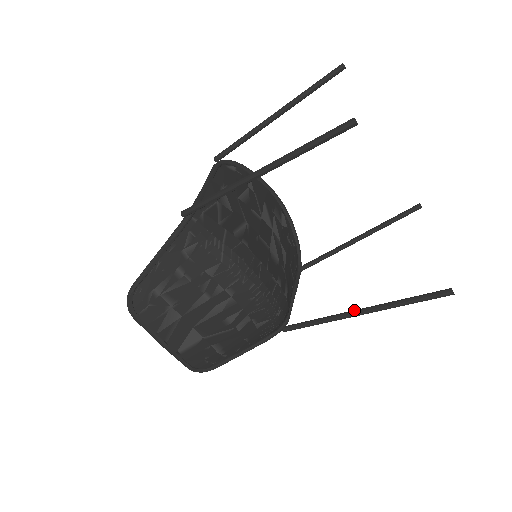
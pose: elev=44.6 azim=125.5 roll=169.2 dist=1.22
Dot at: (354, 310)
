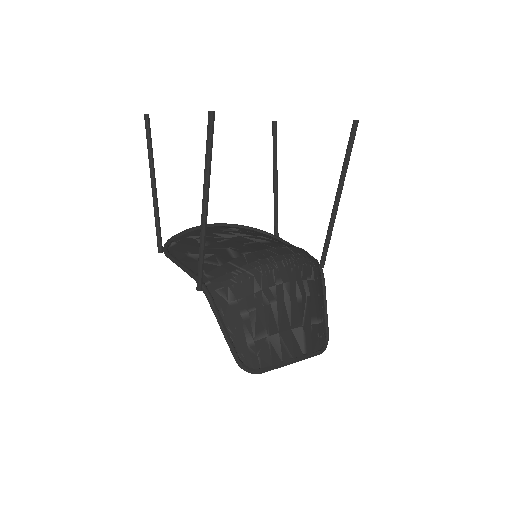
Dot at: (334, 201)
